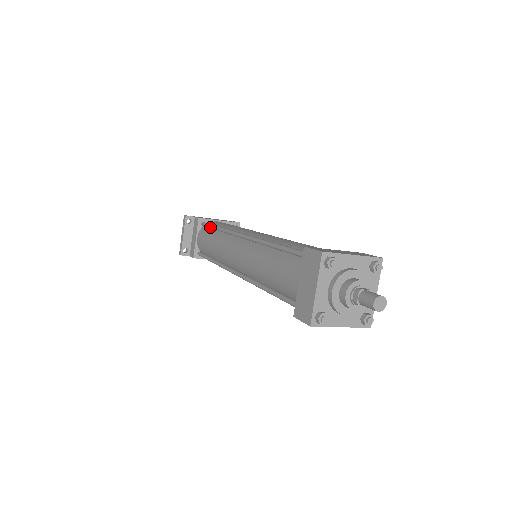
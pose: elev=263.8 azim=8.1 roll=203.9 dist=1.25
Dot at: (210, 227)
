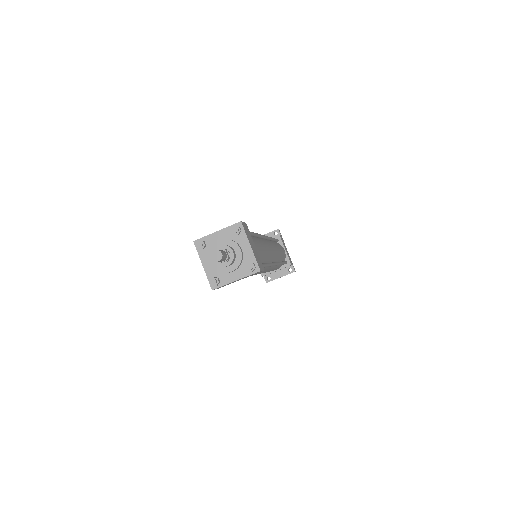
Dot at: occluded
